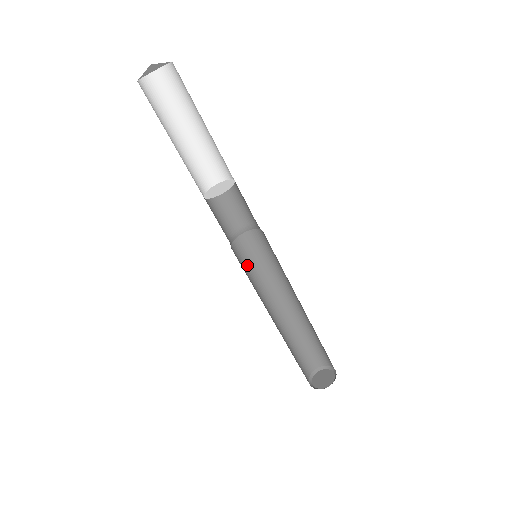
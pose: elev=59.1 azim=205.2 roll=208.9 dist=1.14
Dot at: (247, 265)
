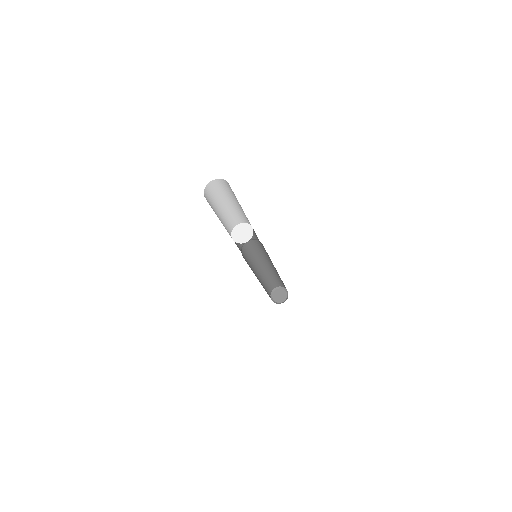
Dot at: (254, 250)
